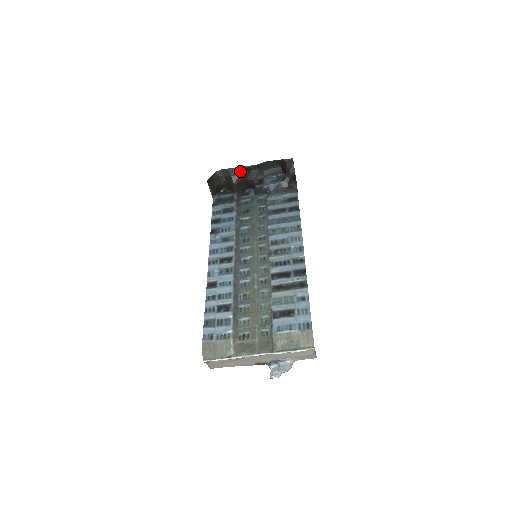
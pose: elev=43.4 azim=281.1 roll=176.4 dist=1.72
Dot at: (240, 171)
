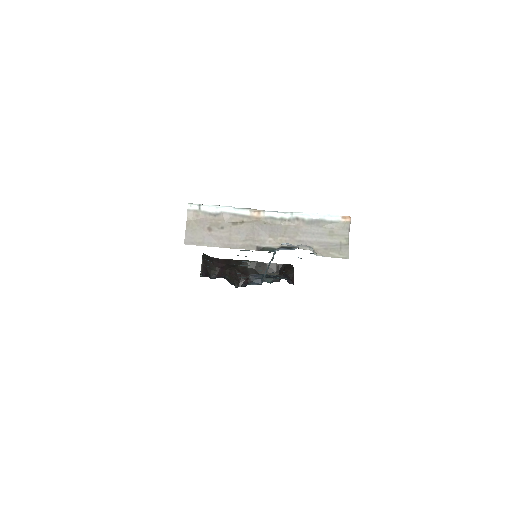
Dot at: (237, 263)
